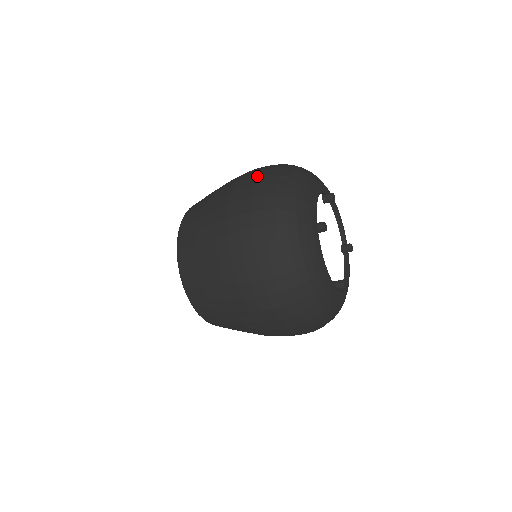
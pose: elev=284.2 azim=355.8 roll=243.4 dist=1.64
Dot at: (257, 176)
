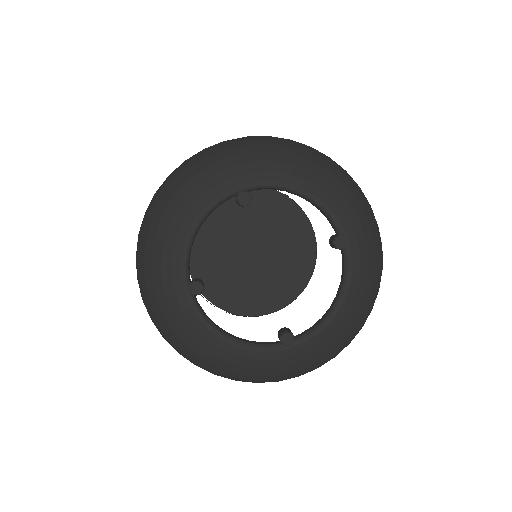
Dot at: occluded
